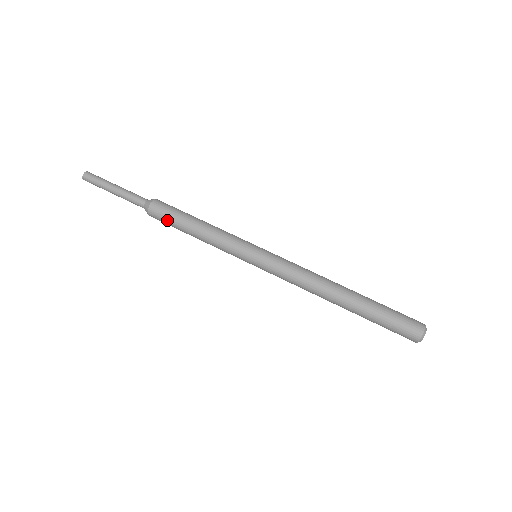
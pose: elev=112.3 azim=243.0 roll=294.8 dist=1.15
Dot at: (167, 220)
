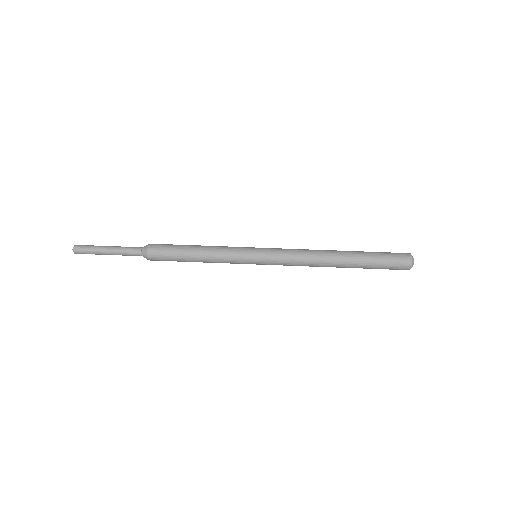
Dot at: (169, 260)
